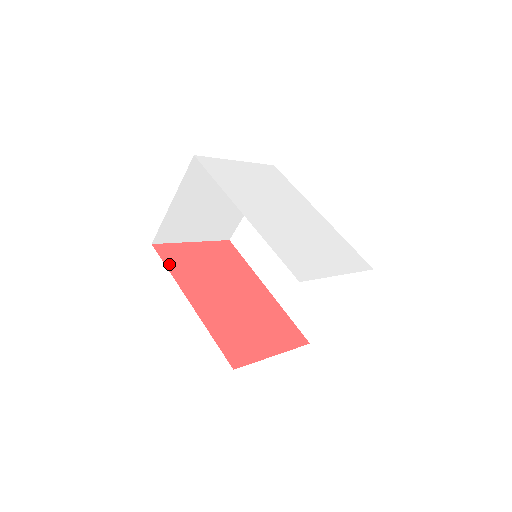
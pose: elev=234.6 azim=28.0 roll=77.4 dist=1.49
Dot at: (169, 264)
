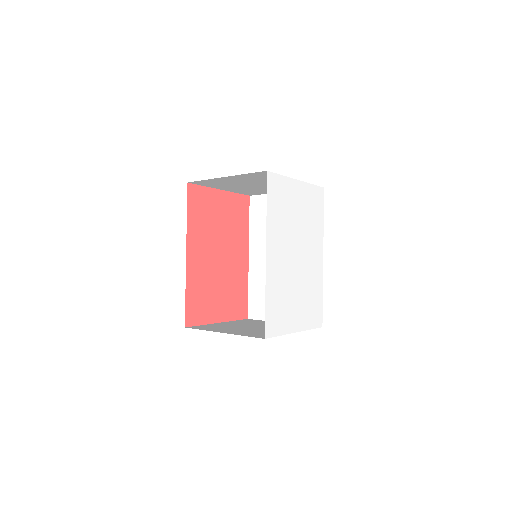
Dot at: (190, 210)
